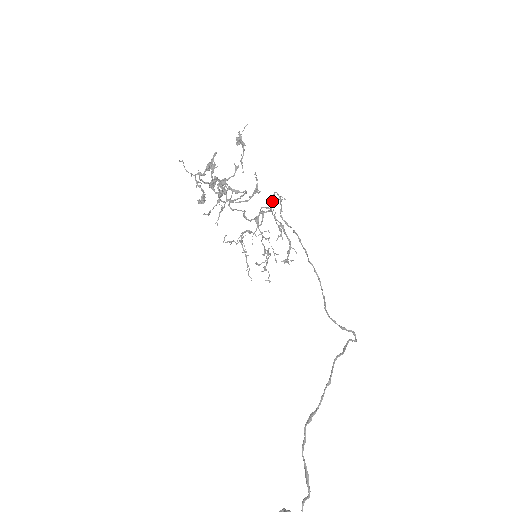
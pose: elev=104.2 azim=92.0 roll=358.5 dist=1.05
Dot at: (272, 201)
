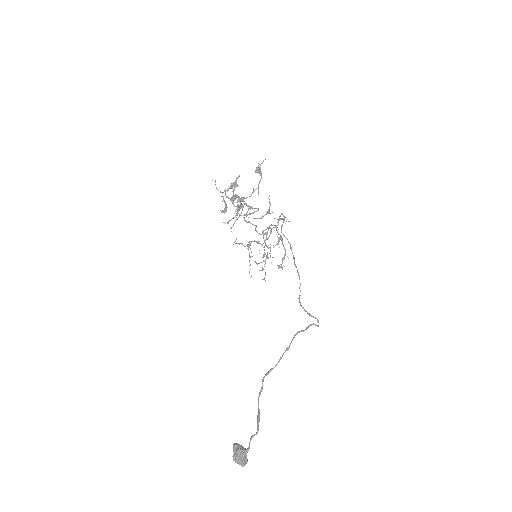
Dot at: (278, 220)
